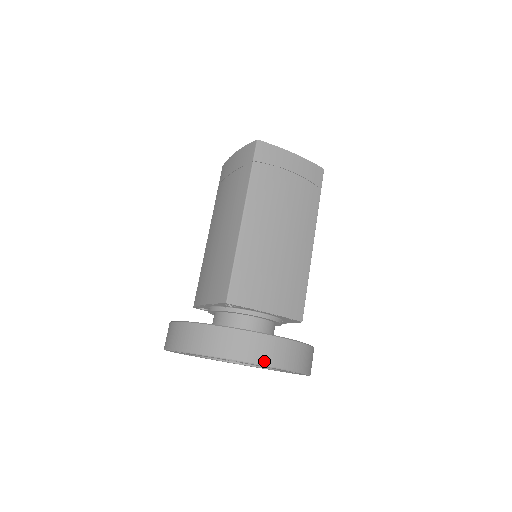
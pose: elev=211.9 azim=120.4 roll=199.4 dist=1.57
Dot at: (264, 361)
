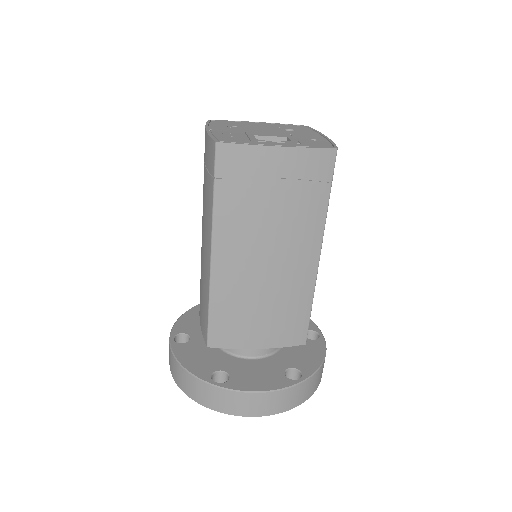
Dot at: (245, 414)
